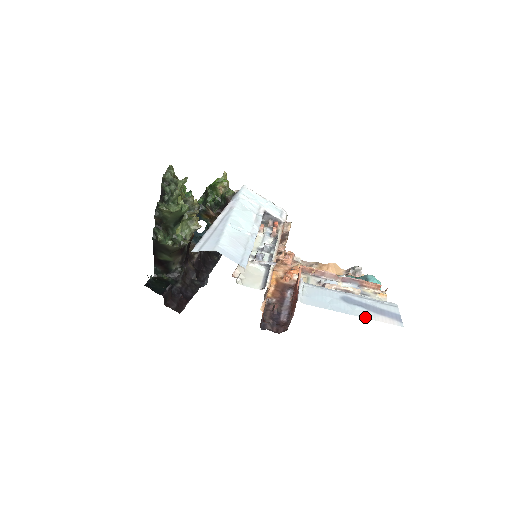
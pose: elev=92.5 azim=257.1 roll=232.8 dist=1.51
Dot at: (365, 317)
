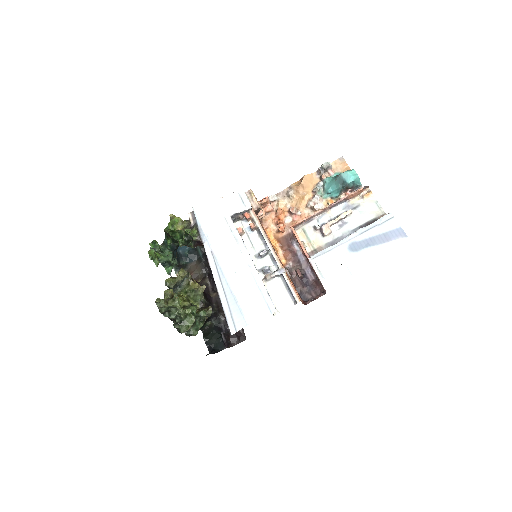
Dot at: (379, 258)
